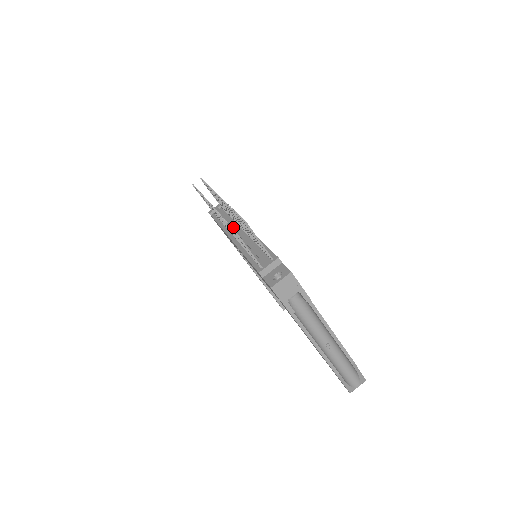
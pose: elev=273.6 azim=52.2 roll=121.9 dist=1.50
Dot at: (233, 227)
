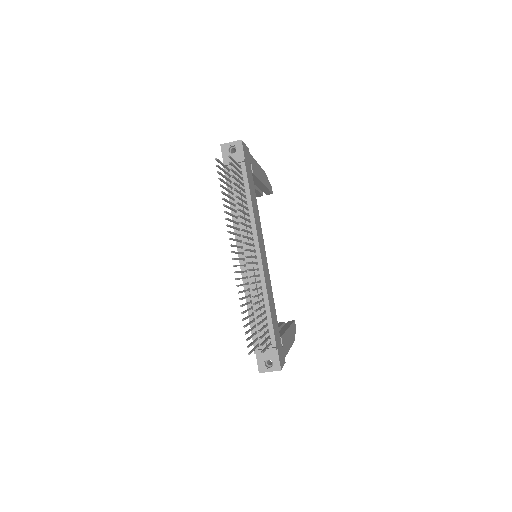
Dot at: (245, 241)
